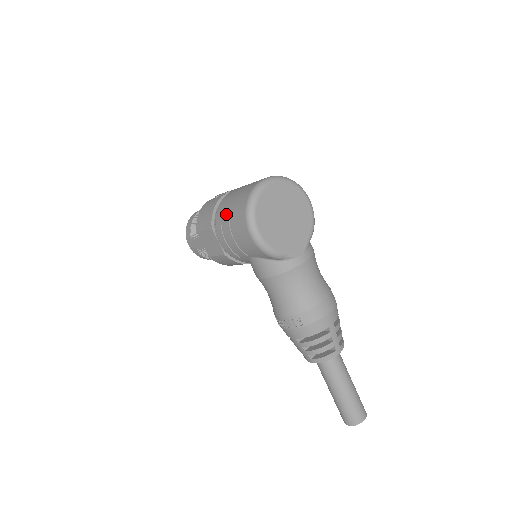
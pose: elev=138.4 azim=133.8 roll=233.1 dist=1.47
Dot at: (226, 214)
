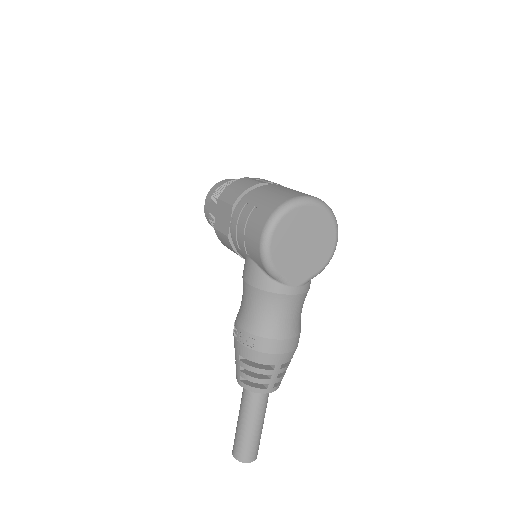
Dot at: (253, 203)
